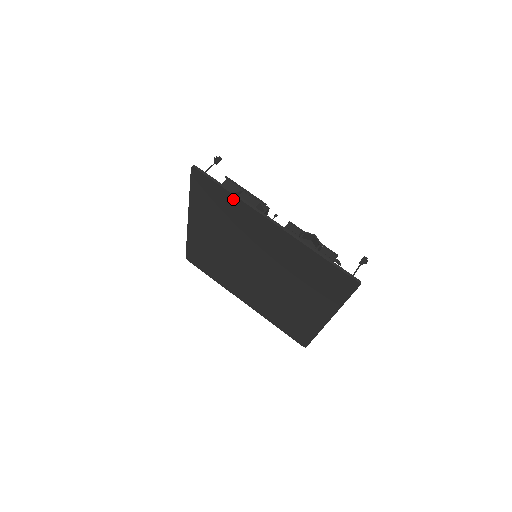
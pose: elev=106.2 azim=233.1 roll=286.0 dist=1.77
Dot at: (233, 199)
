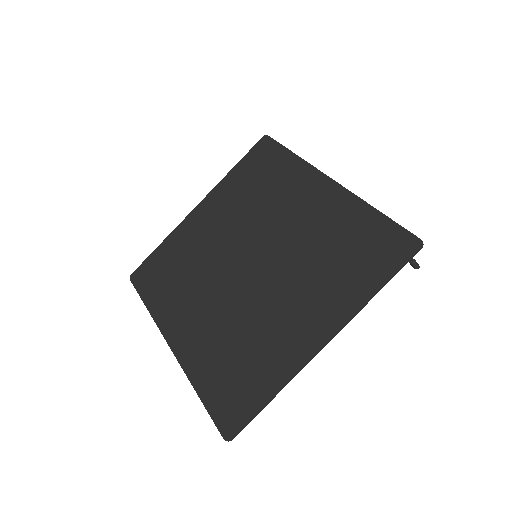
Dot at: (293, 161)
